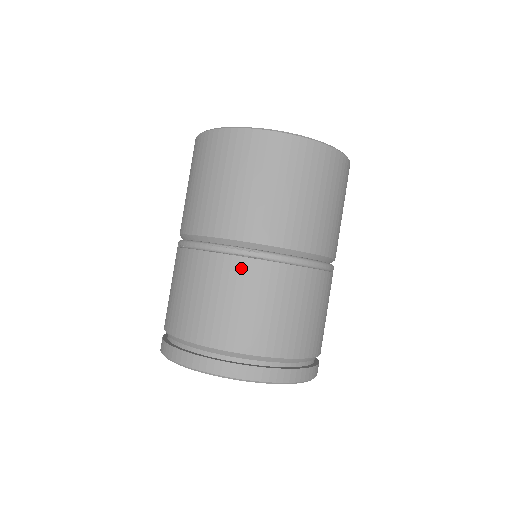
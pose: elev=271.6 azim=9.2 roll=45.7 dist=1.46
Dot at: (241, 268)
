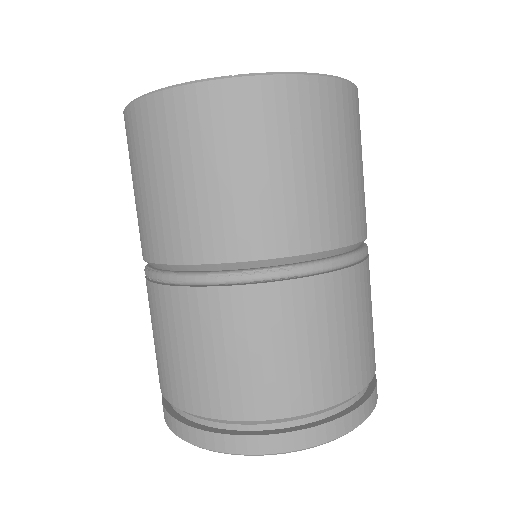
Dot at: (273, 299)
